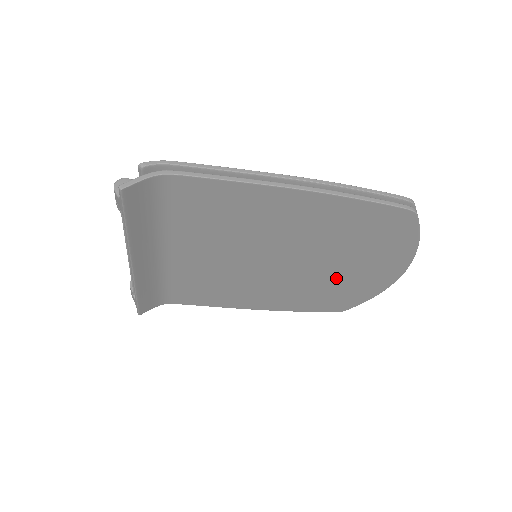
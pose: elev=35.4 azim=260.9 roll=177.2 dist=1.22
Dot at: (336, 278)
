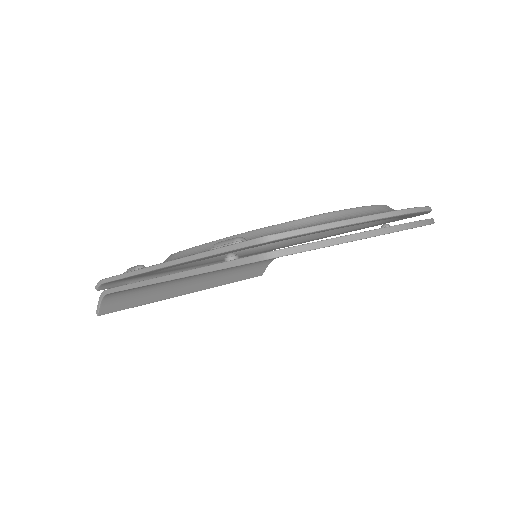
Dot at: occluded
